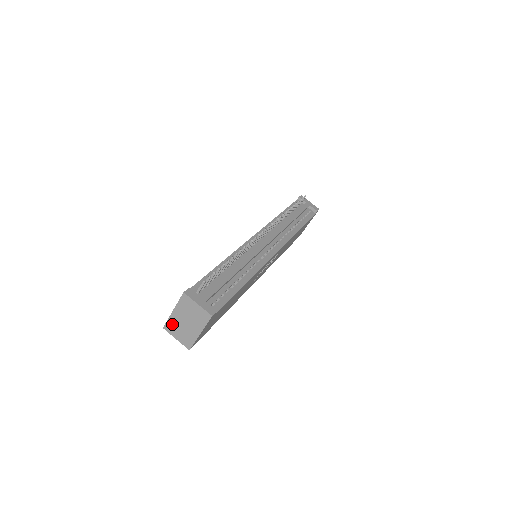
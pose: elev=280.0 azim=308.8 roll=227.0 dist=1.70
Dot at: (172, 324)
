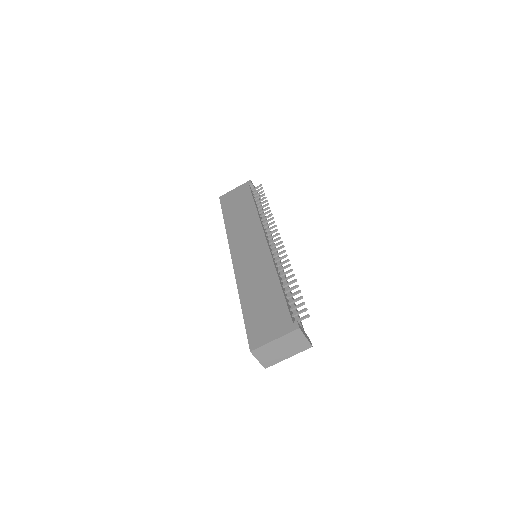
Dot at: (264, 349)
